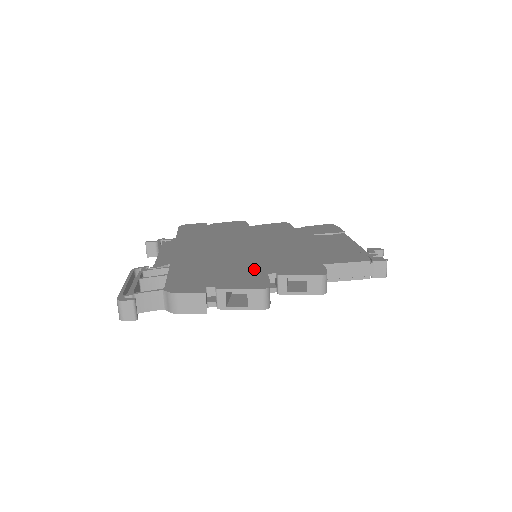
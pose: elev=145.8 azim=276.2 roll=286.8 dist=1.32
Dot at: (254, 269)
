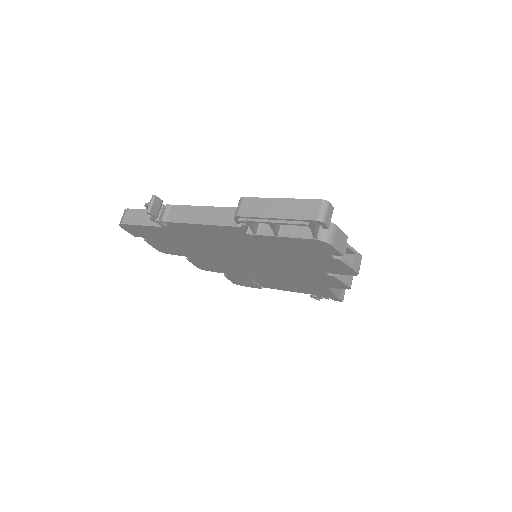
Dot at: occluded
